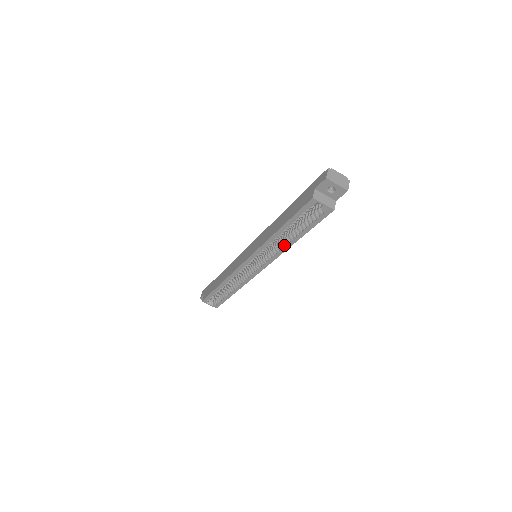
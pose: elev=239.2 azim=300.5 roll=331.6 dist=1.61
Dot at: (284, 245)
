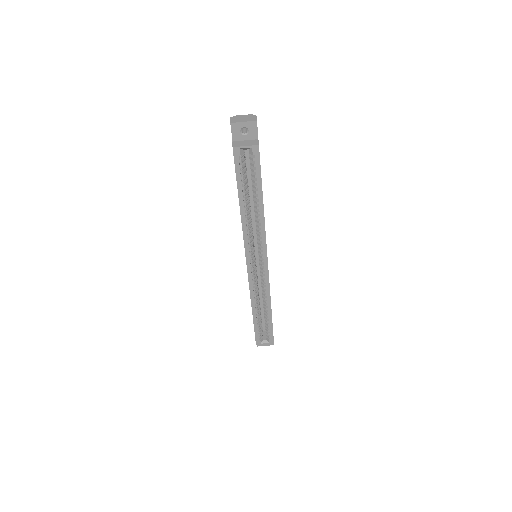
Dot at: (260, 220)
